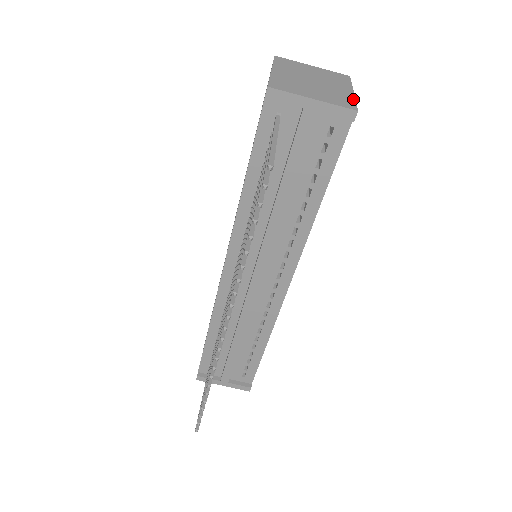
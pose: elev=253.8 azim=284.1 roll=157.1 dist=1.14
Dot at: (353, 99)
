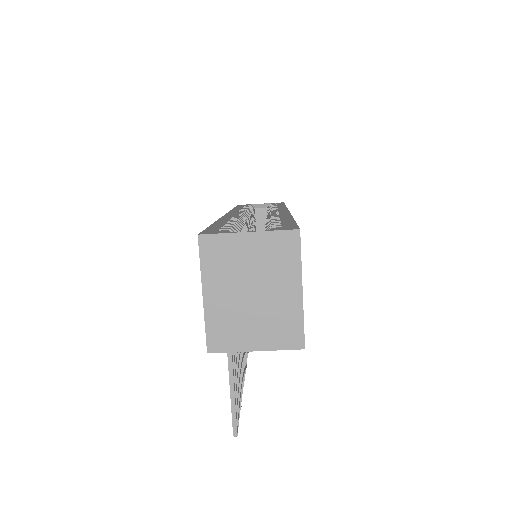
Dot at: (300, 317)
